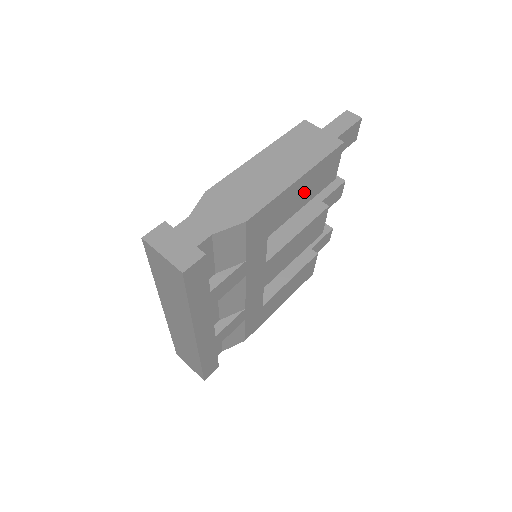
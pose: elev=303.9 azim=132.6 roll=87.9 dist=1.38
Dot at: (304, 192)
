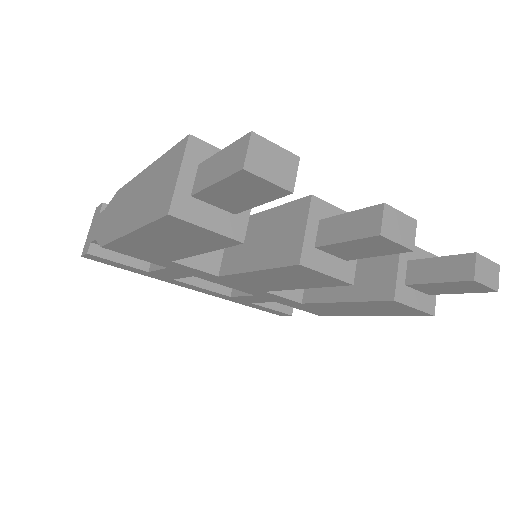
Dot at: (172, 243)
